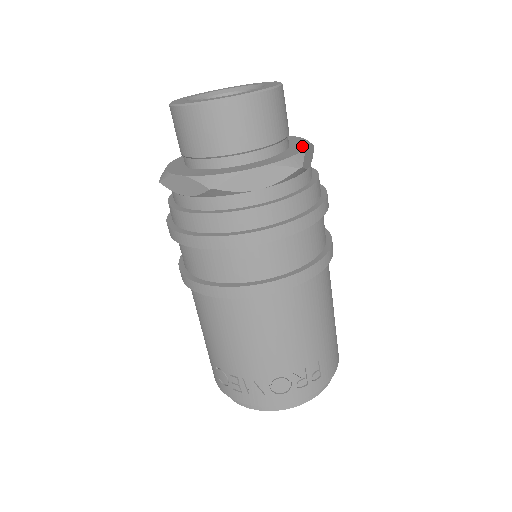
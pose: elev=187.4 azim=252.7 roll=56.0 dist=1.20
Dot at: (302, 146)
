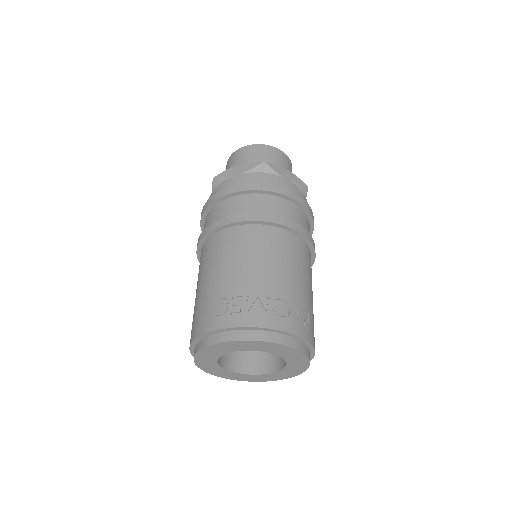
Dot at: occluded
